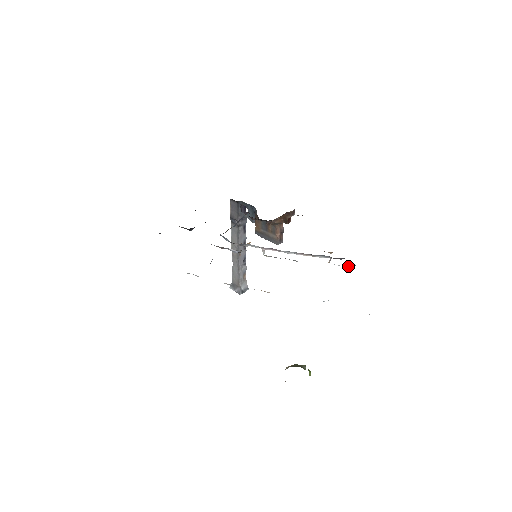
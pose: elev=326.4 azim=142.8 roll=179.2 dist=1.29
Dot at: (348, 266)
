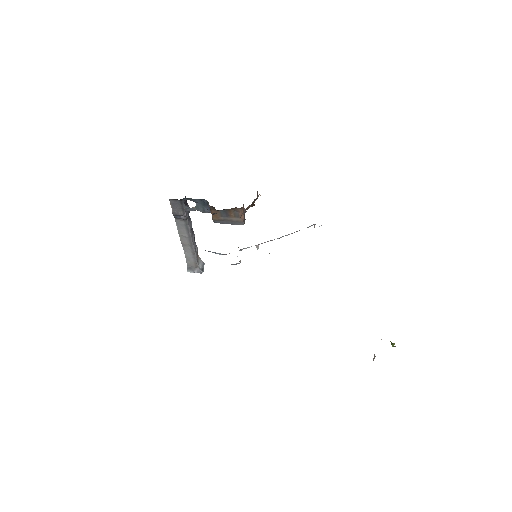
Dot at: occluded
